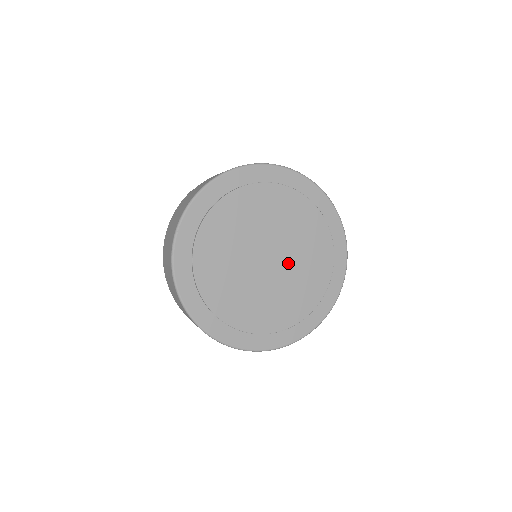
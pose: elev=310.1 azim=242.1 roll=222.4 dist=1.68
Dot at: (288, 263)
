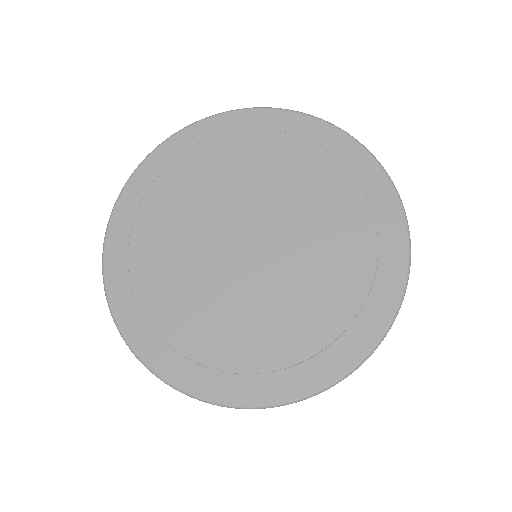
Dot at: (284, 230)
